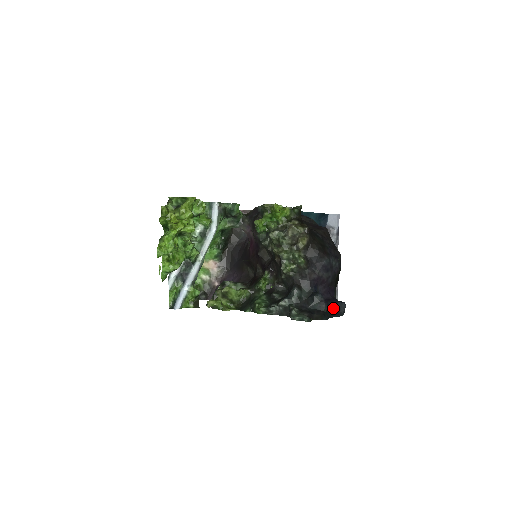
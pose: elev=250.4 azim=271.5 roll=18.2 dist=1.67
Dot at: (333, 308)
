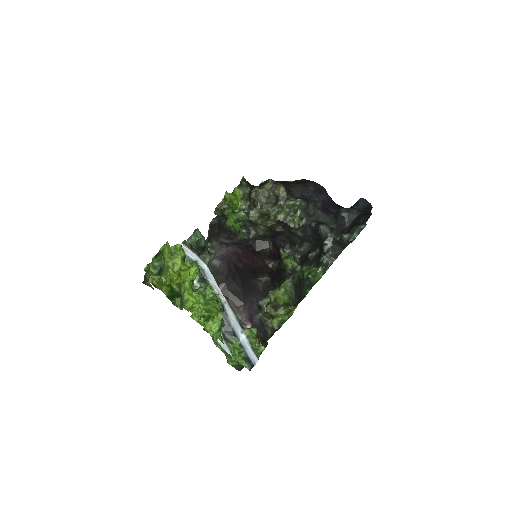
Dot at: (360, 210)
